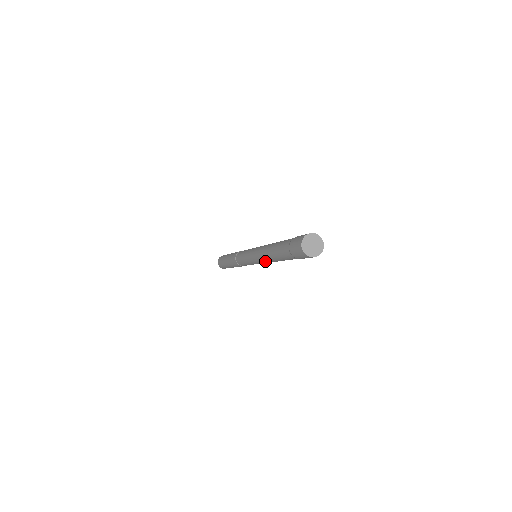
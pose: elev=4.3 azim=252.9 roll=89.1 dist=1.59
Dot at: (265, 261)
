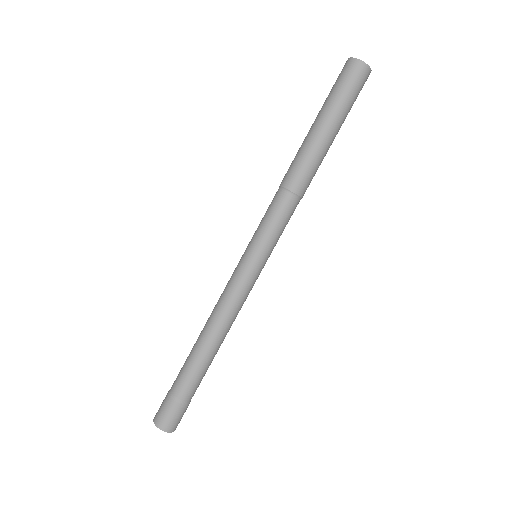
Dot at: occluded
